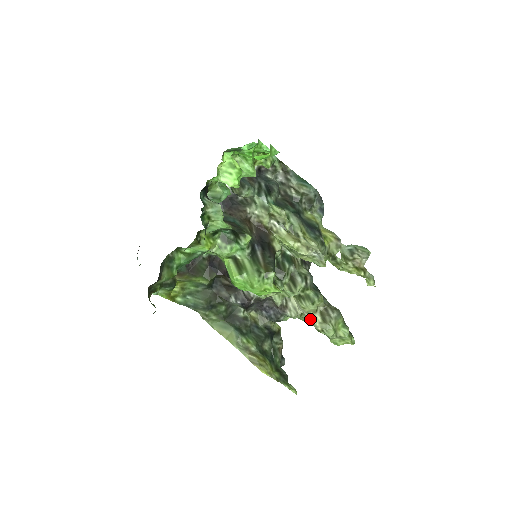
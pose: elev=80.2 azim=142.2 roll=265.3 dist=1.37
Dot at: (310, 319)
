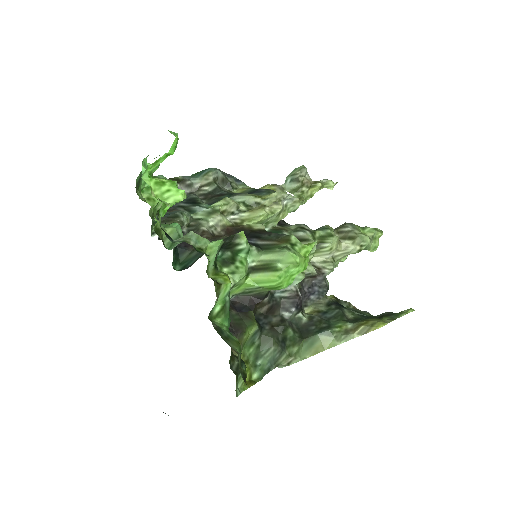
Dot at: (343, 252)
